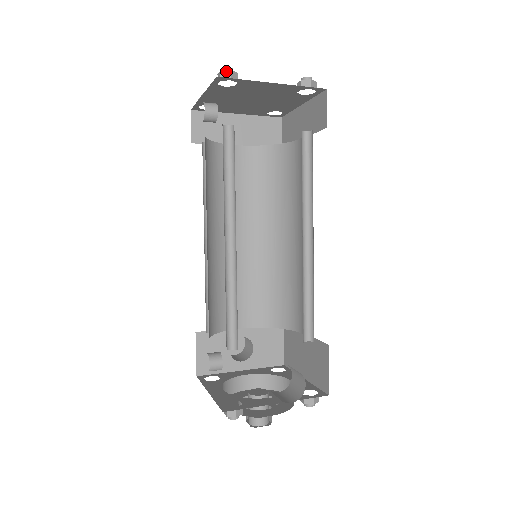
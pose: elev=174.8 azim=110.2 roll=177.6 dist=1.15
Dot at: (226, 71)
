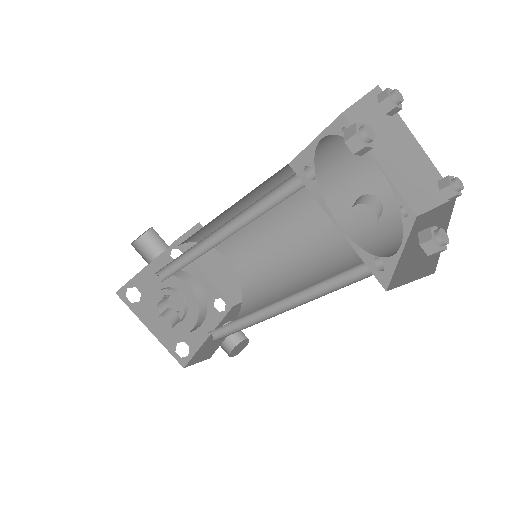
Dot at: occluded
